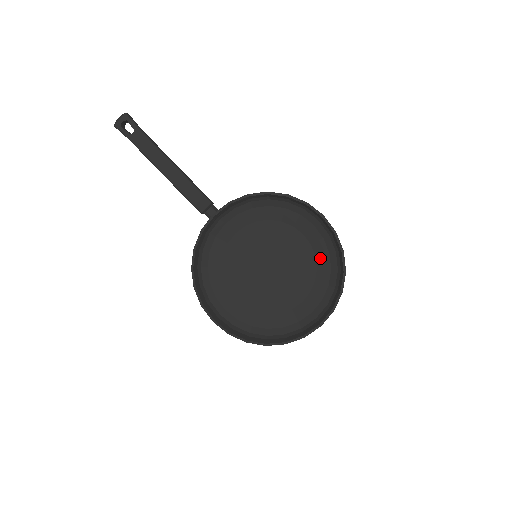
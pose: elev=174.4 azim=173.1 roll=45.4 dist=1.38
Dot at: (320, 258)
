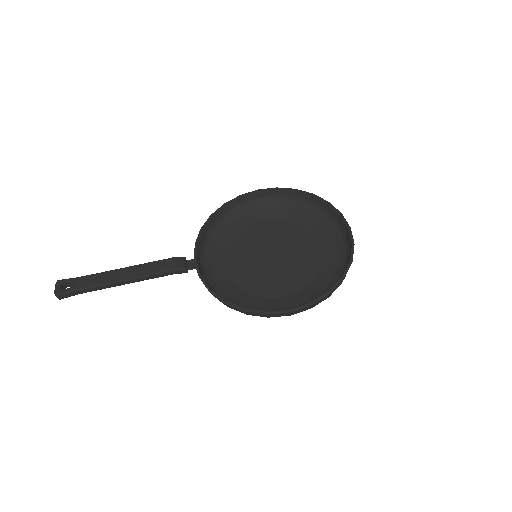
Dot at: (292, 217)
